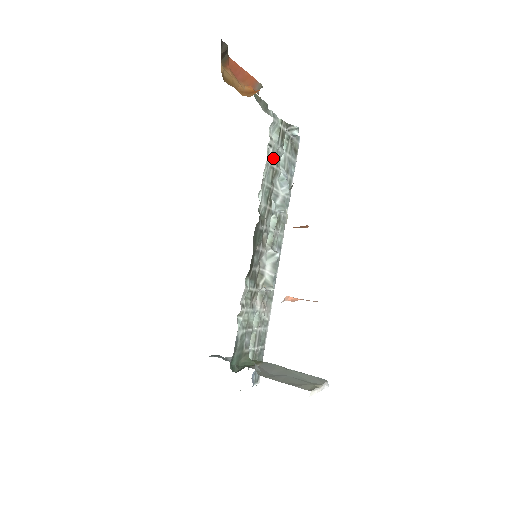
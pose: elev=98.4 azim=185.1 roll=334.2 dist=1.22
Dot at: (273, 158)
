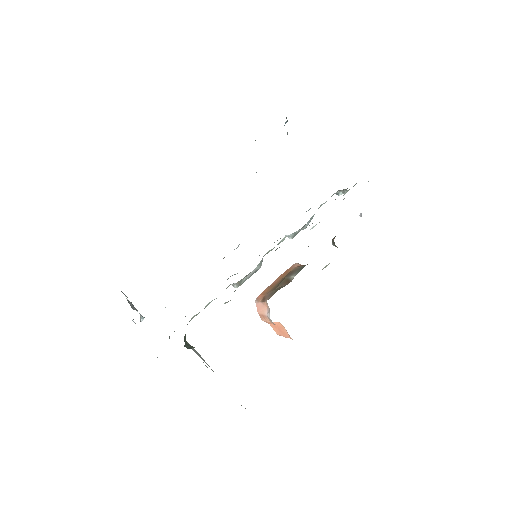
Dot at: occluded
